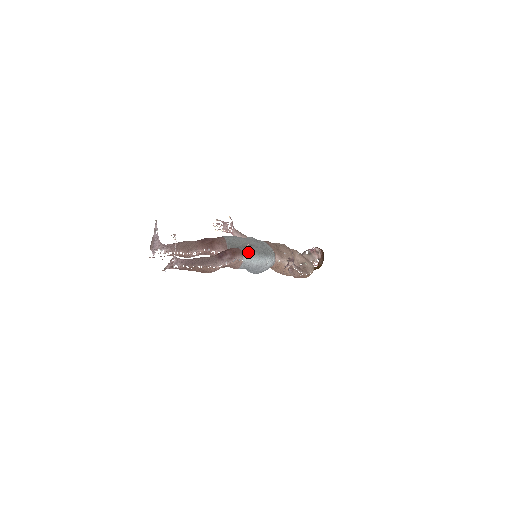
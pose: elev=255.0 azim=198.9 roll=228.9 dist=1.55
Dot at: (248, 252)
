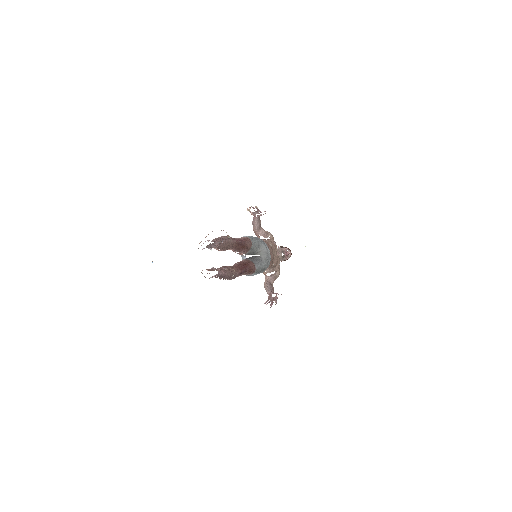
Dot at: (258, 272)
